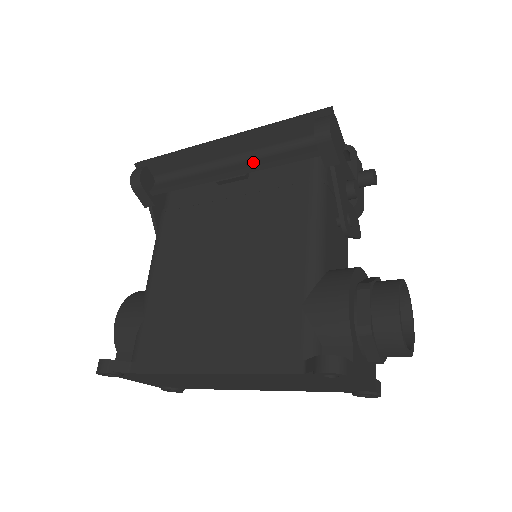
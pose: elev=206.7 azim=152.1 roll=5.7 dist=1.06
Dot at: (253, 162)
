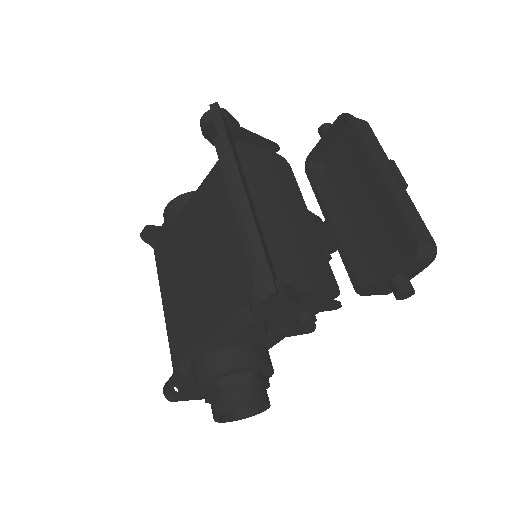
Dot at: occluded
